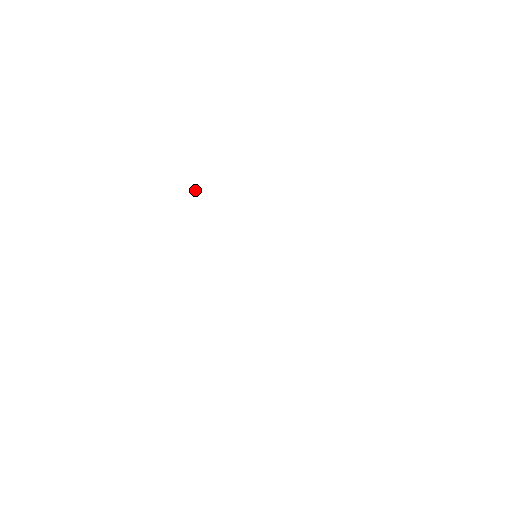
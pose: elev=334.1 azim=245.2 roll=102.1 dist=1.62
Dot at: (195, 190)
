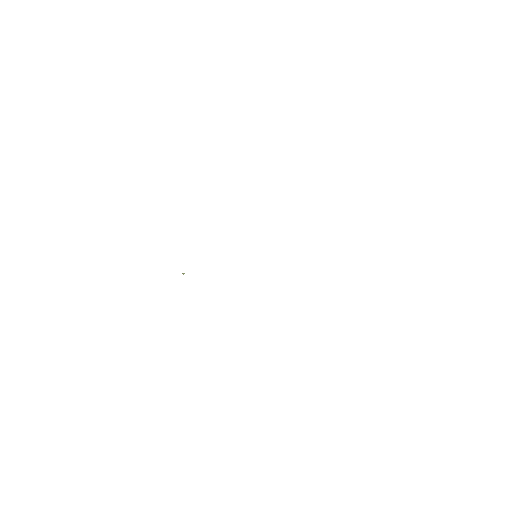
Dot at: (184, 273)
